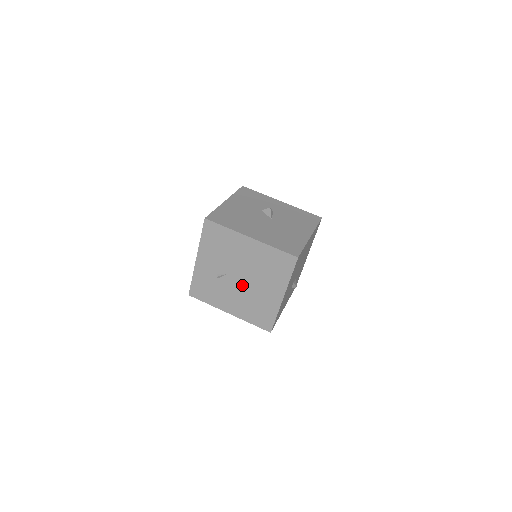
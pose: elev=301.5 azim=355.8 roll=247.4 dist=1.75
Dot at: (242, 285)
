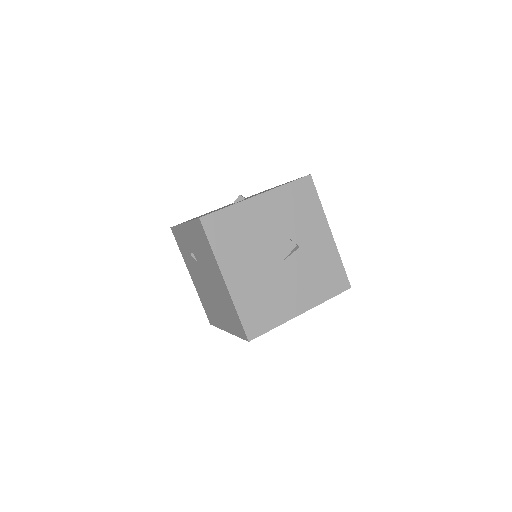
Dot at: (205, 284)
